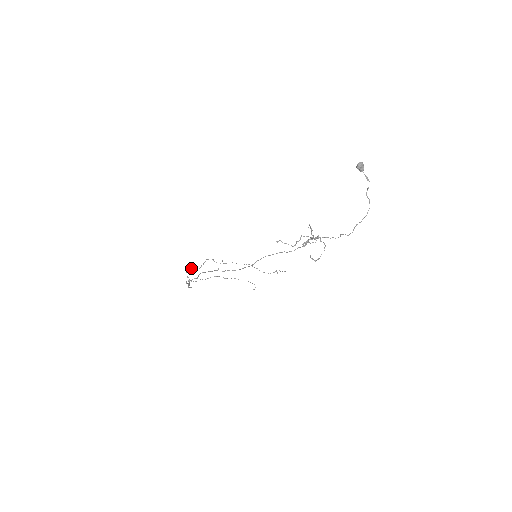
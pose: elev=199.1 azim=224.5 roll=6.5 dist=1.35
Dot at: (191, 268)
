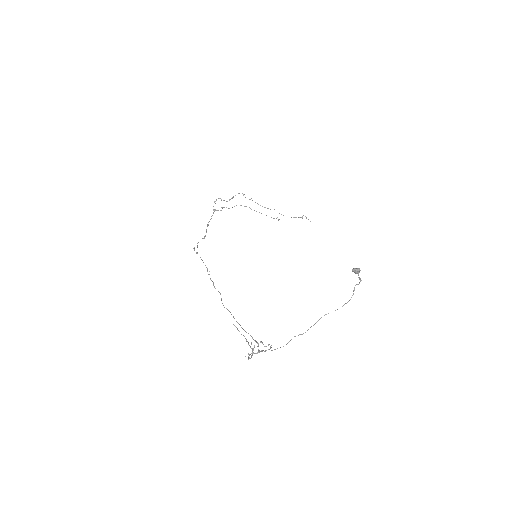
Dot at: occluded
